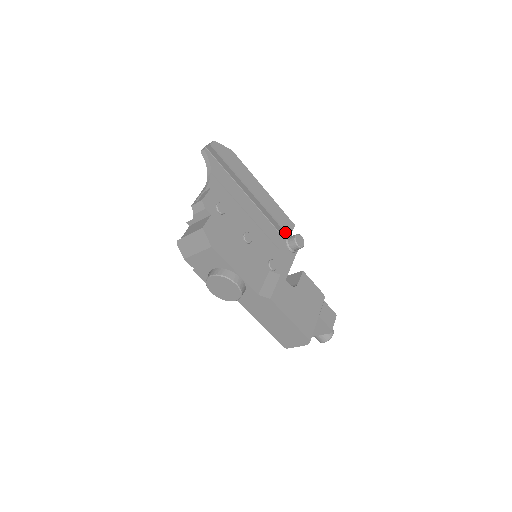
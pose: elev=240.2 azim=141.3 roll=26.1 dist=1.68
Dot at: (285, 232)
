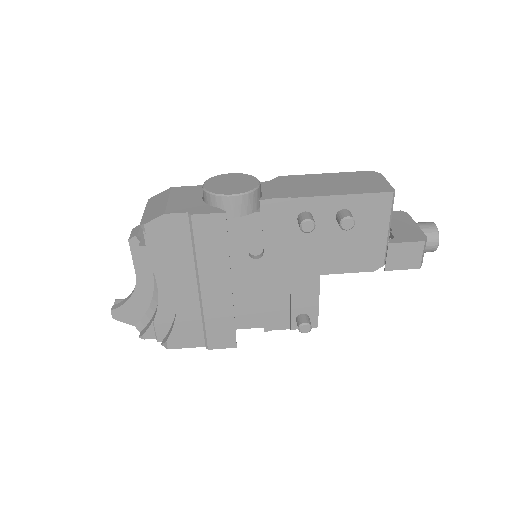
Dot at: occluded
